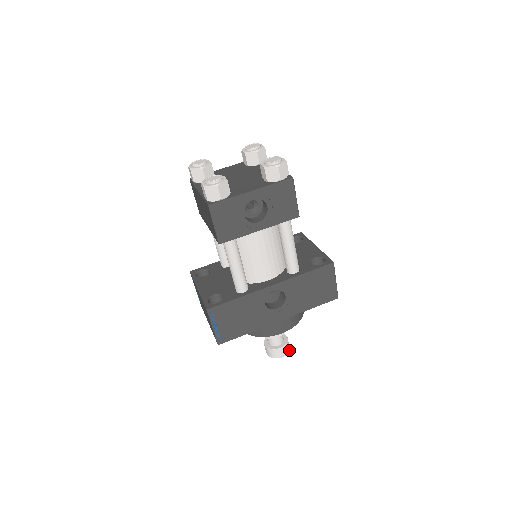
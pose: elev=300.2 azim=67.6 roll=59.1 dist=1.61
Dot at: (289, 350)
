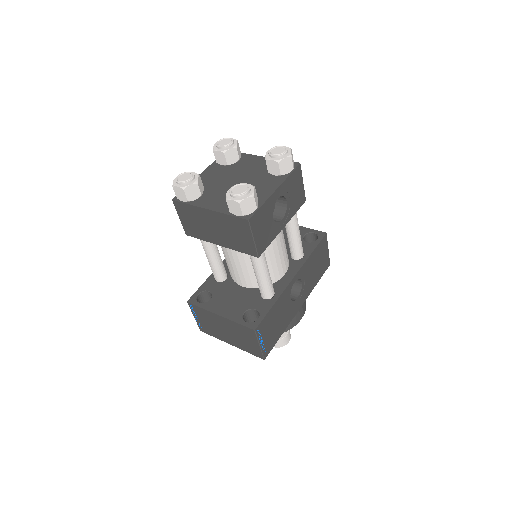
Dot at: occluded
